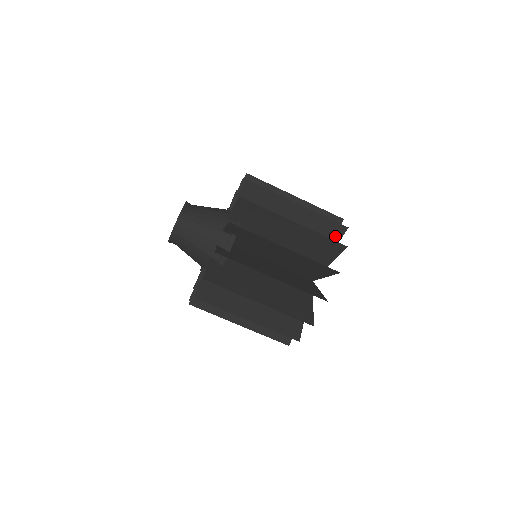
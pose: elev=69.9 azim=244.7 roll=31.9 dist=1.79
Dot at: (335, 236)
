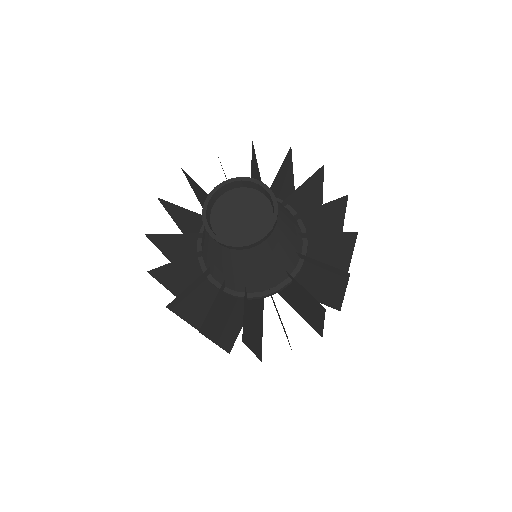
Dot at: occluded
